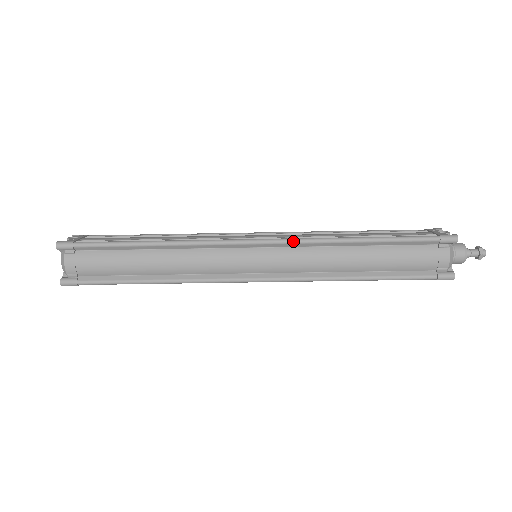
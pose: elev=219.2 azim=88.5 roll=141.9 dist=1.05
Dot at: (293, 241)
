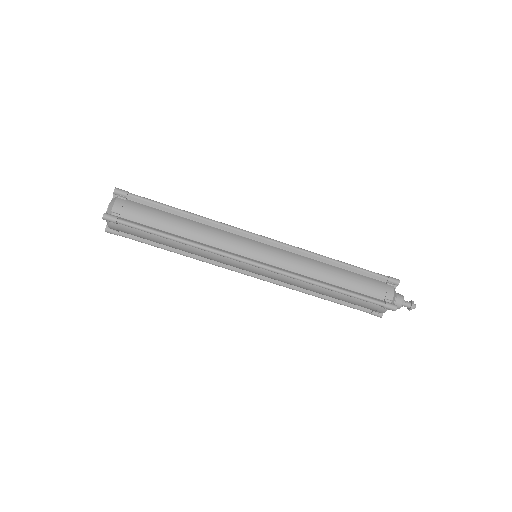
Dot at: (290, 245)
